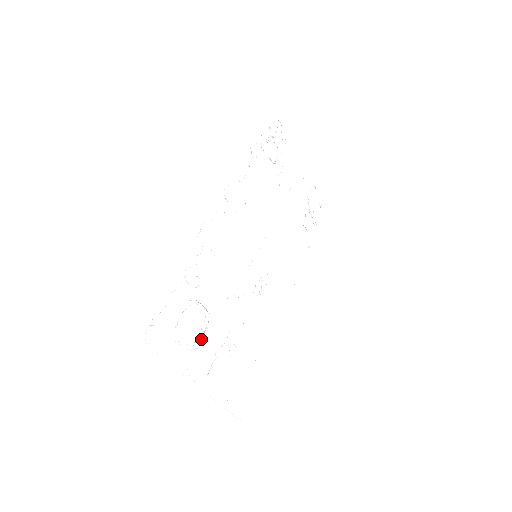
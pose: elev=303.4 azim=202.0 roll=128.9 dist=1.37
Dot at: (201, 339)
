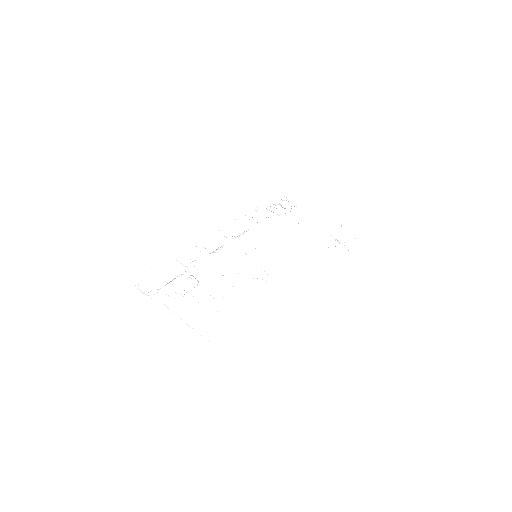
Dot at: occluded
